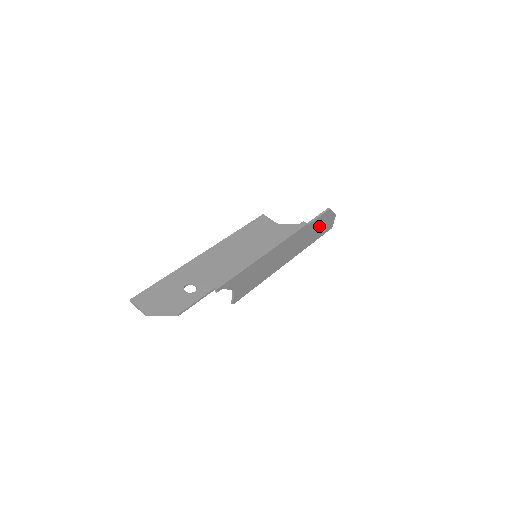
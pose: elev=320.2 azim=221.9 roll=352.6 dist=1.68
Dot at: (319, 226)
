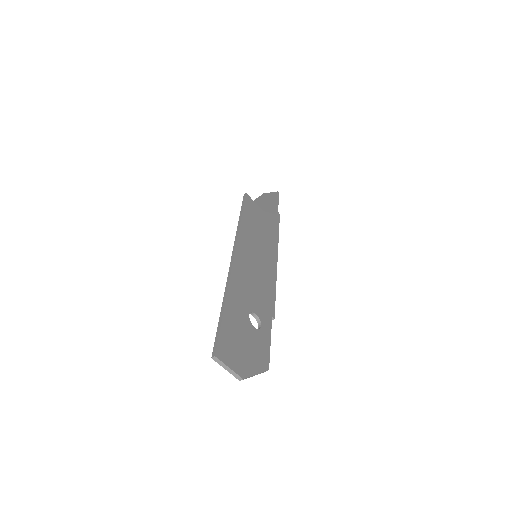
Dot at: occluded
